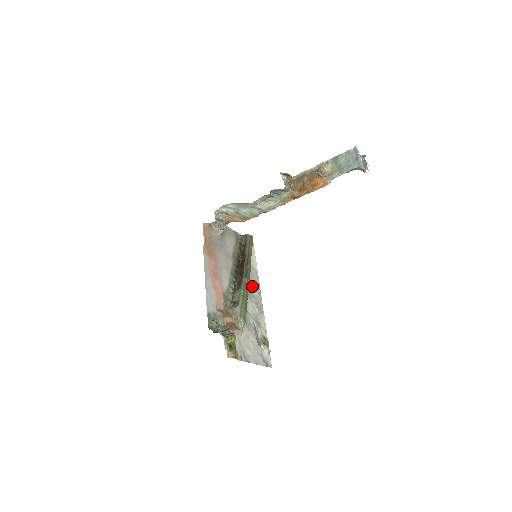
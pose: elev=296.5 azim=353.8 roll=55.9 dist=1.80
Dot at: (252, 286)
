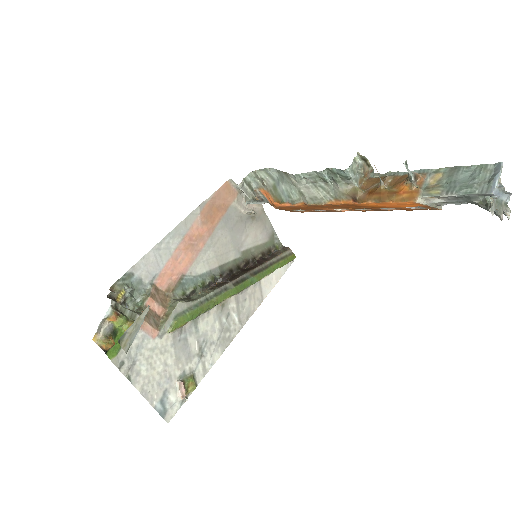
Dot at: (237, 304)
